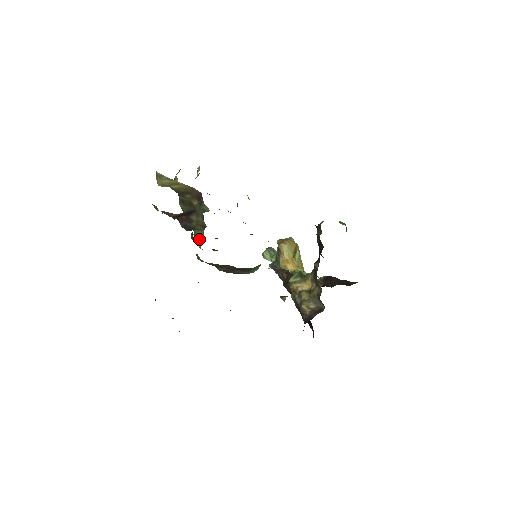
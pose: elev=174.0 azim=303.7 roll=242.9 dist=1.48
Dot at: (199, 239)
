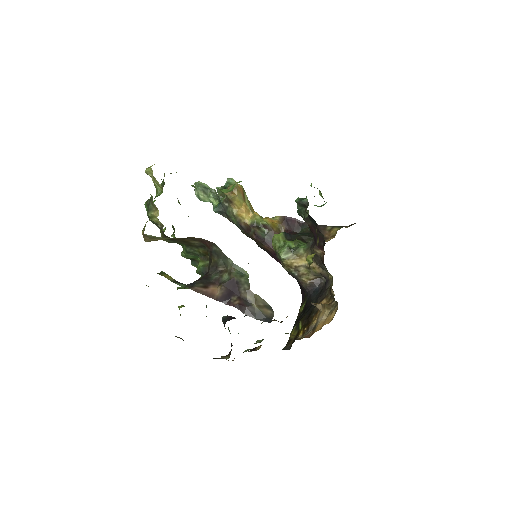
Dot at: (192, 260)
